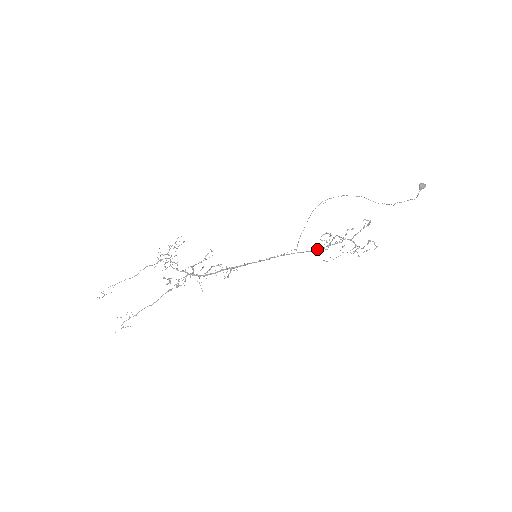
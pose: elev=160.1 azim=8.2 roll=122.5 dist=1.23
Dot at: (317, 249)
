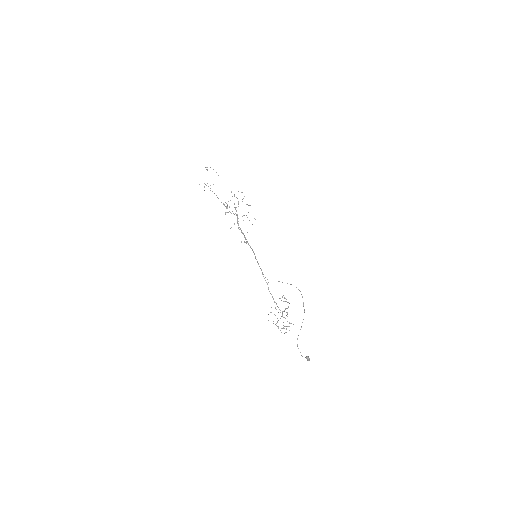
Dot at: occluded
